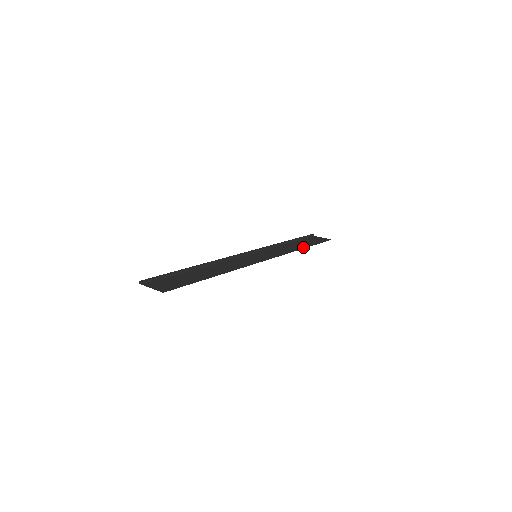
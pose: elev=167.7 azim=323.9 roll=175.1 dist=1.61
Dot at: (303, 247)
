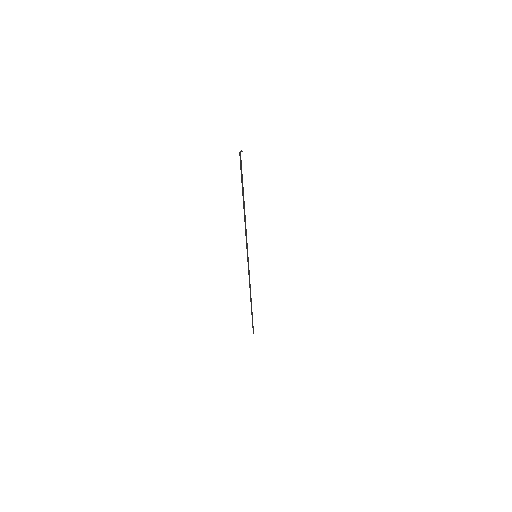
Dot at: occluded
